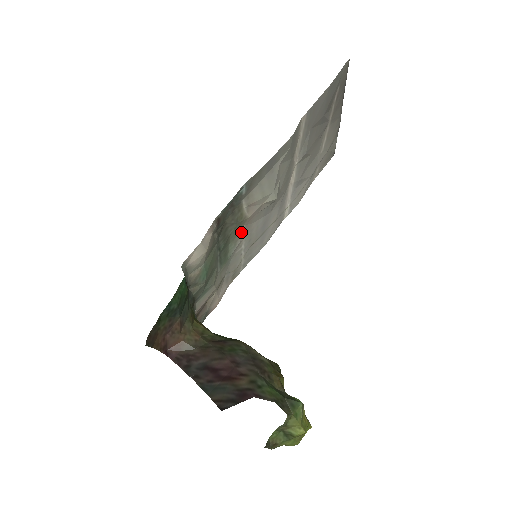
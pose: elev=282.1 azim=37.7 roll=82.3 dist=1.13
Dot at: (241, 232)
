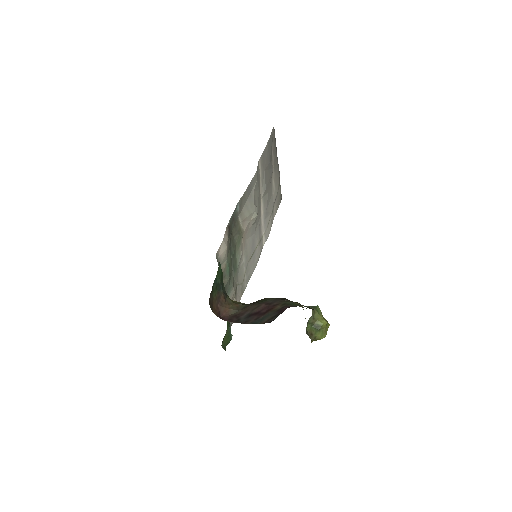
Dot at: (241, 245)
